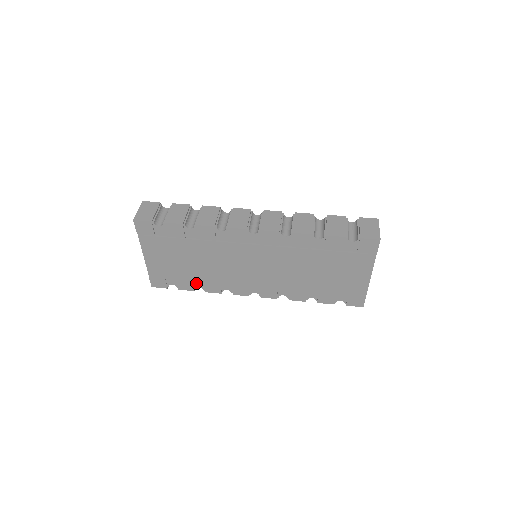
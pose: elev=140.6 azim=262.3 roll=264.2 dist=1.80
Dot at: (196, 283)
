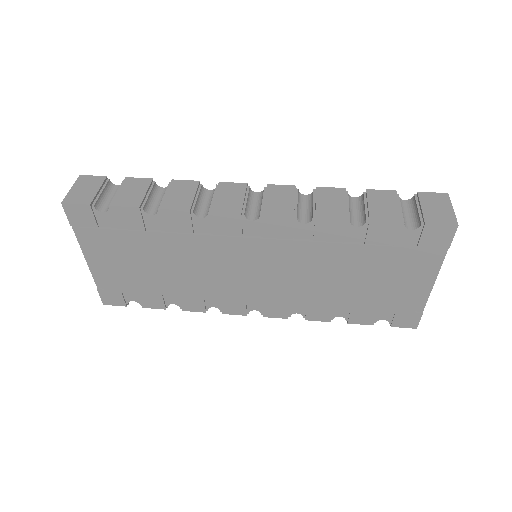
Dot at: (168, 298)
